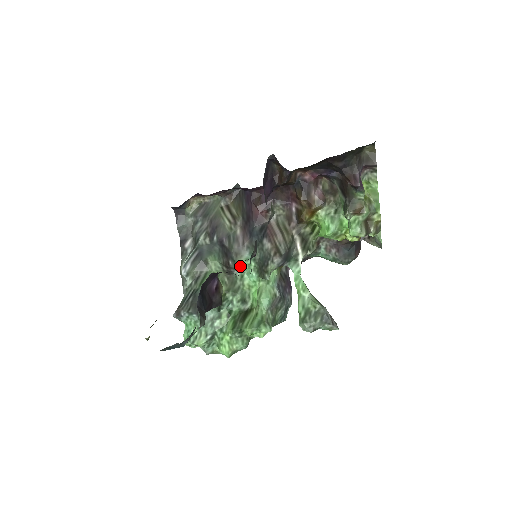
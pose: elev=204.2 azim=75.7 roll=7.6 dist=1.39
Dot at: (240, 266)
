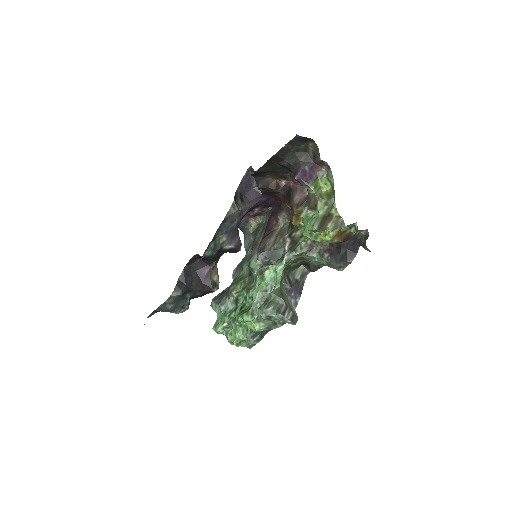
Dot at: (253, 267)
